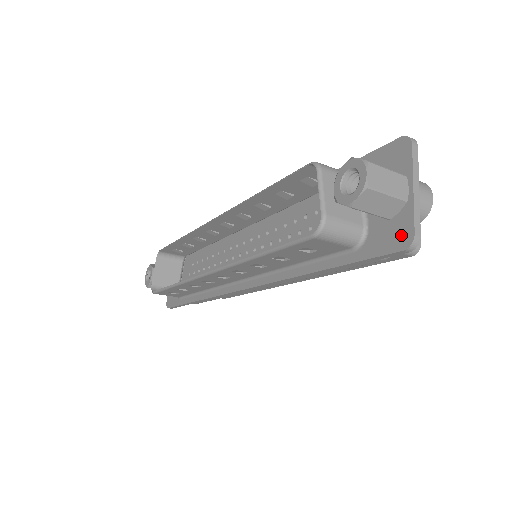
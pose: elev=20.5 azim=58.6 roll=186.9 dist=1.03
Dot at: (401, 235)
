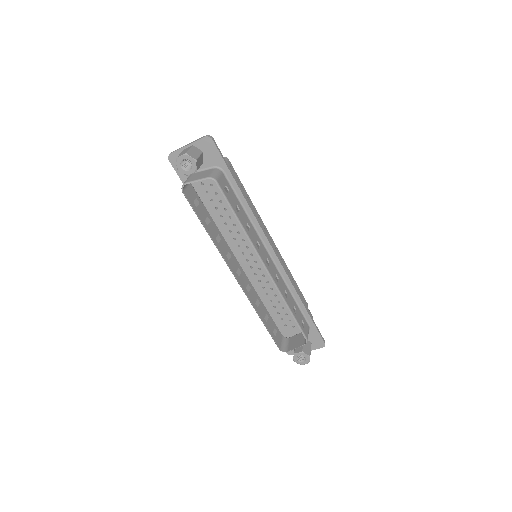
Dot at: (291, 351)
